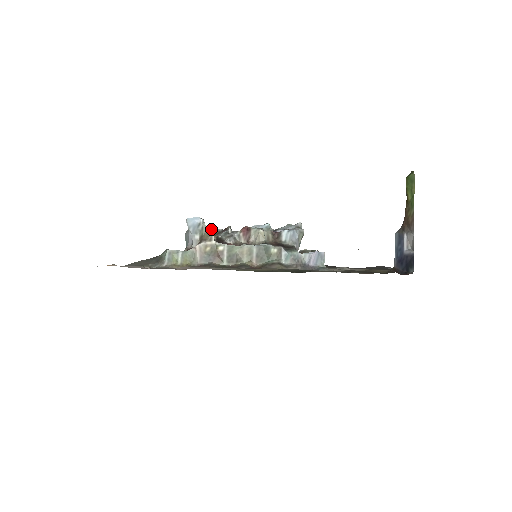
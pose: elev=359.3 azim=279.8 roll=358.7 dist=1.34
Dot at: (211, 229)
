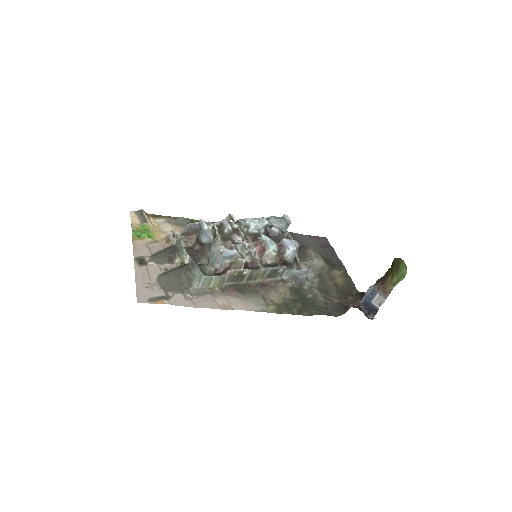
Dot at: (243, 260)
